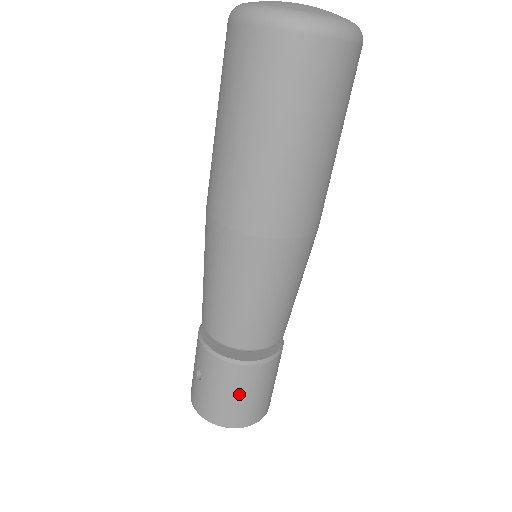
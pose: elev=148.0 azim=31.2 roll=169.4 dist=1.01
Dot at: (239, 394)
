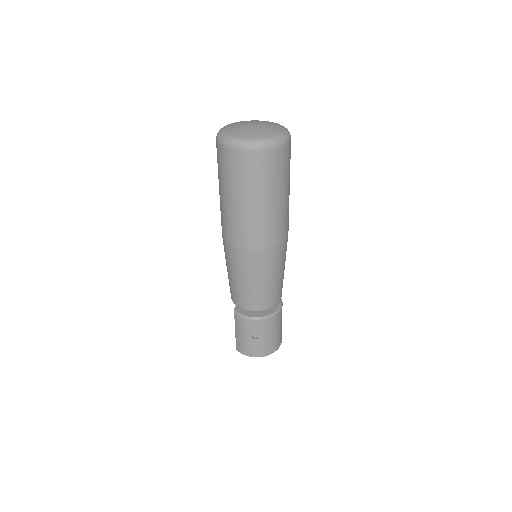
Dot at: (279, 327)
